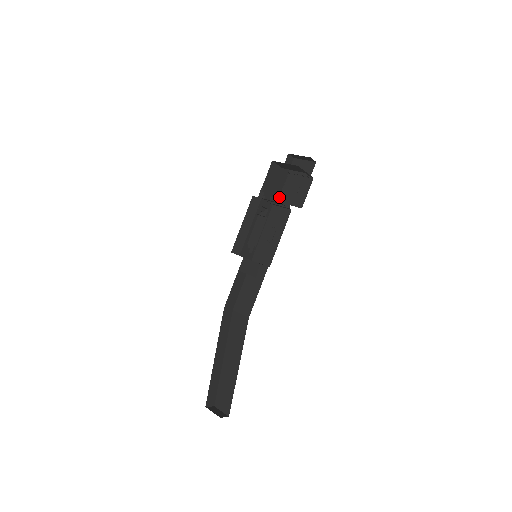
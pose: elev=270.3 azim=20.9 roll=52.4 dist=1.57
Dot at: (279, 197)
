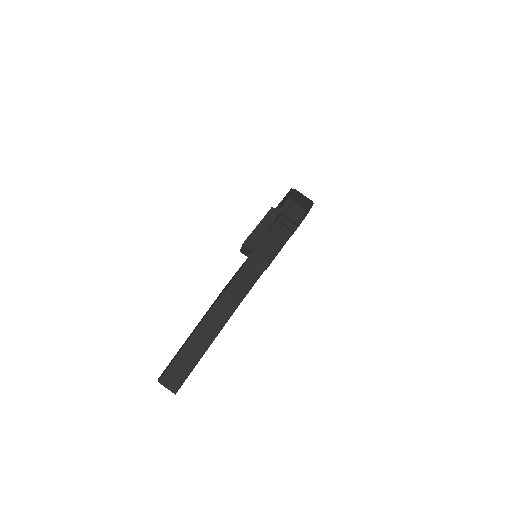
Dot at: occluded
